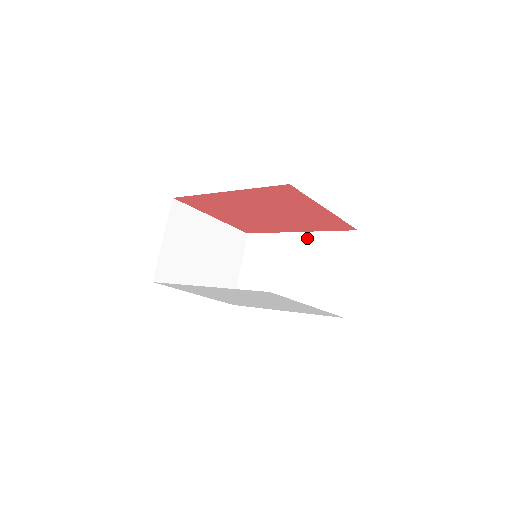
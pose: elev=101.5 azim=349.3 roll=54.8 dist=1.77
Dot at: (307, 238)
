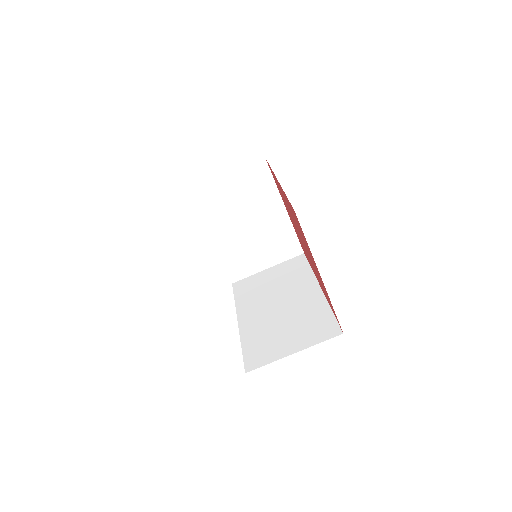
Dot at: (317, 298)
